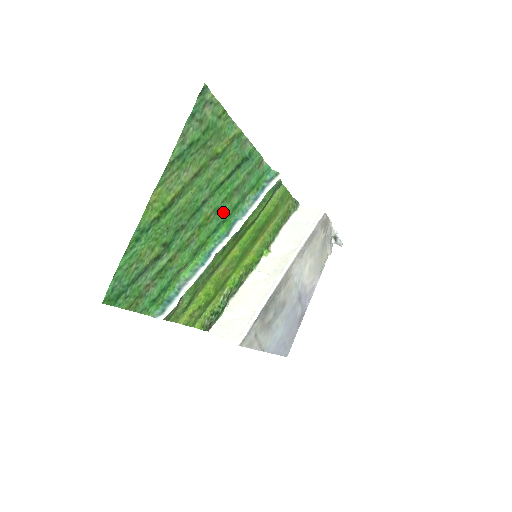
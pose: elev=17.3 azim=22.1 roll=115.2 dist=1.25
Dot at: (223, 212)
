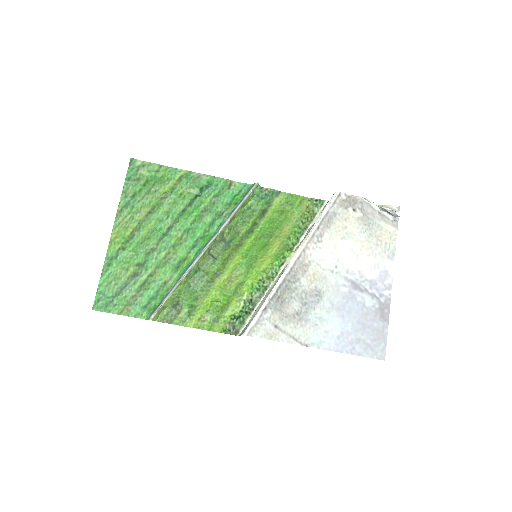
Dot at: (197, 231)
